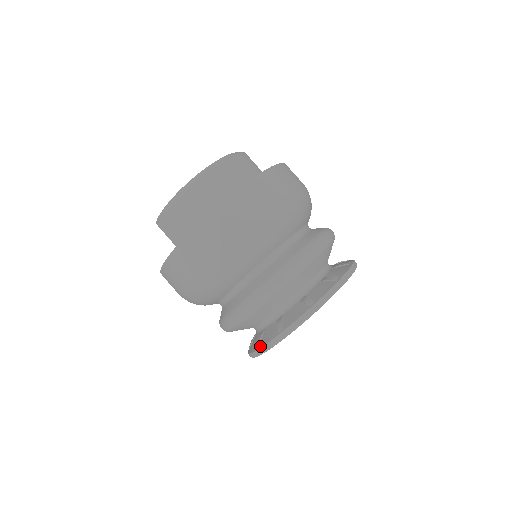
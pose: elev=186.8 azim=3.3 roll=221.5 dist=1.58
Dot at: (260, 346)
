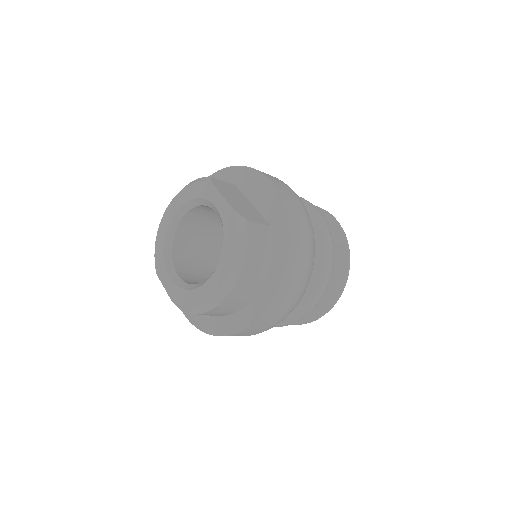
Dot at: occluded
